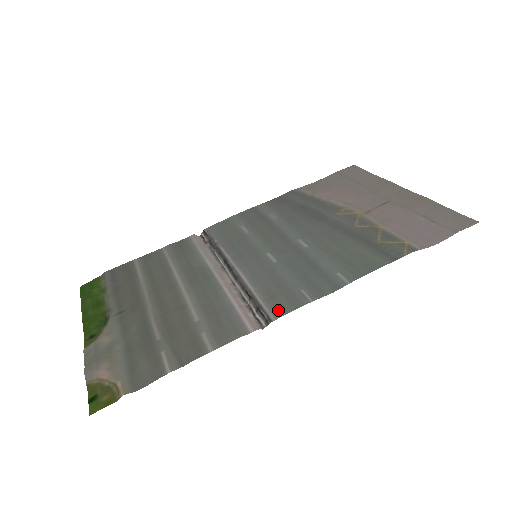
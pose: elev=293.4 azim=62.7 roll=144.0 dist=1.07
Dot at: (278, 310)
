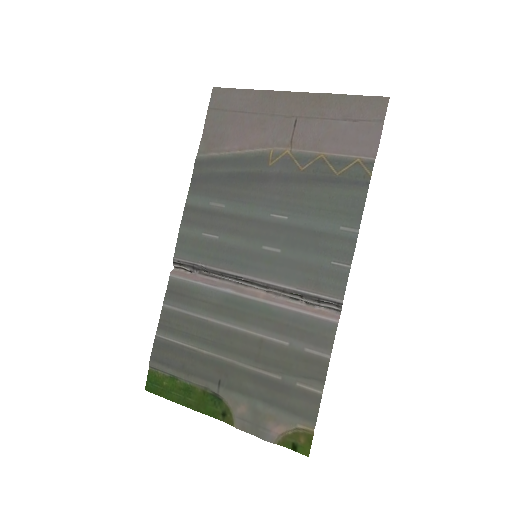
Dot at: (335, 292)
